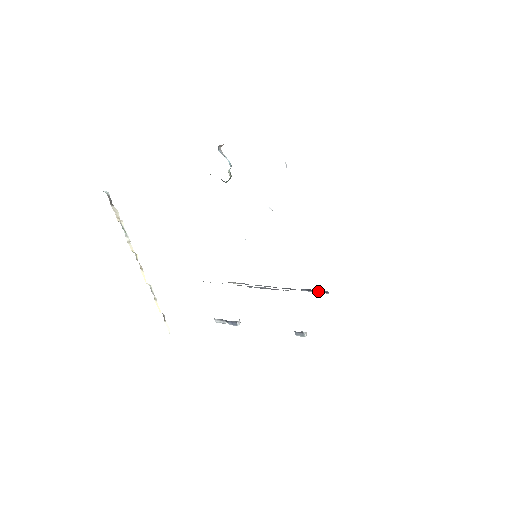
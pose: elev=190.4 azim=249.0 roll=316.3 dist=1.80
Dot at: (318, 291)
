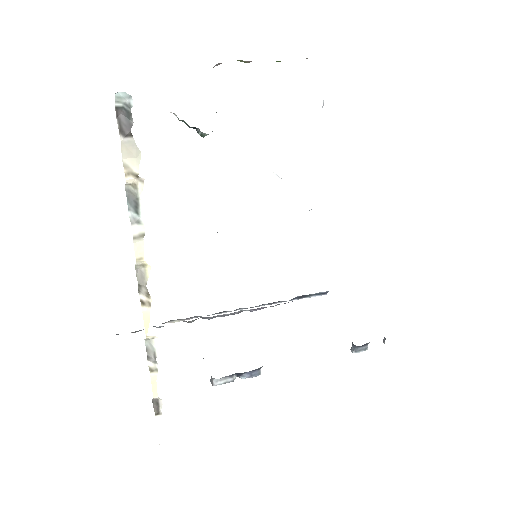
Dot at: (313, 295)
